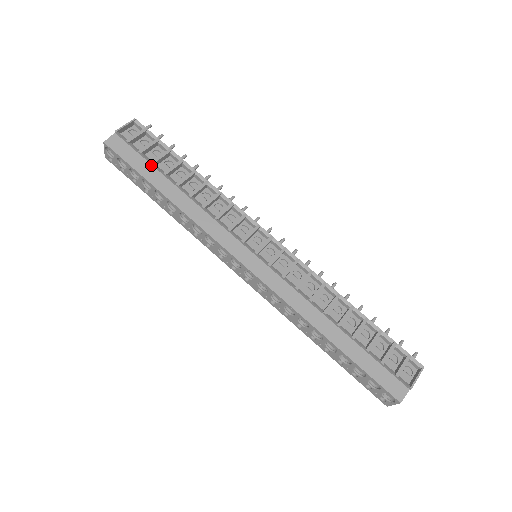
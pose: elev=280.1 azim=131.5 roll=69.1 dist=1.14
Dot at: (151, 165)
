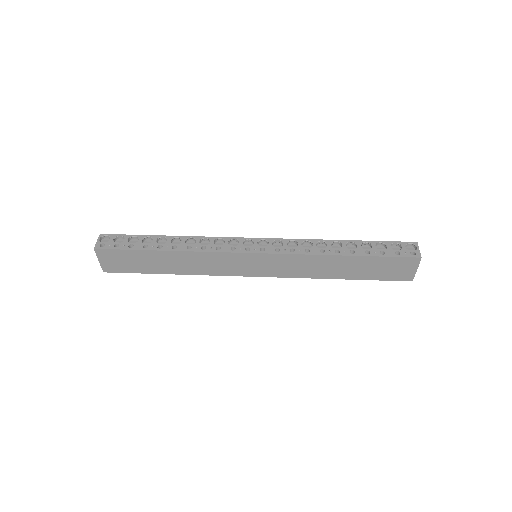
Dot at: occluded
